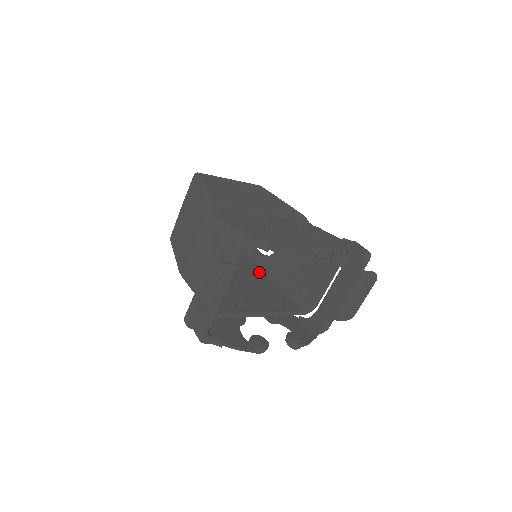
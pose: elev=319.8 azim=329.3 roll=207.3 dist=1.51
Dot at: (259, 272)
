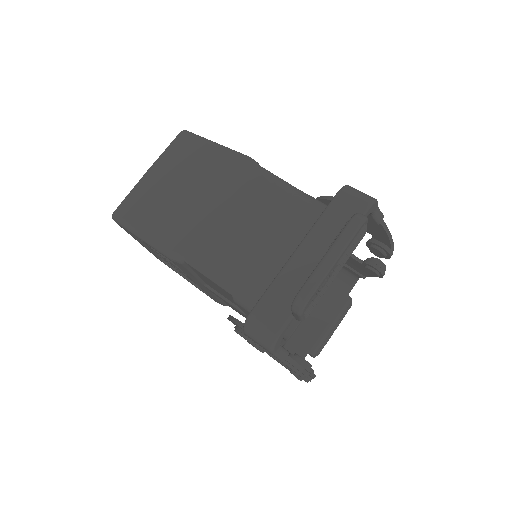
Dot at: occluded
